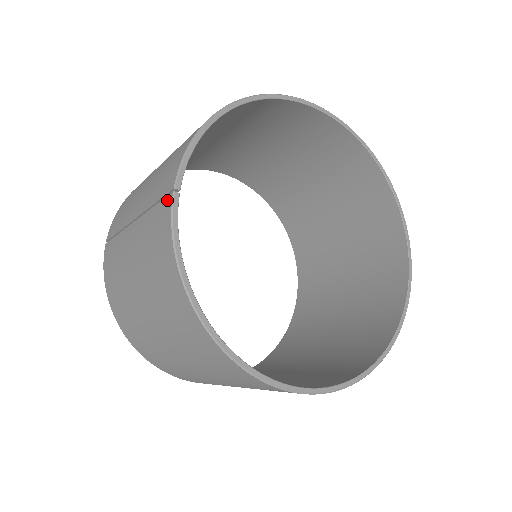
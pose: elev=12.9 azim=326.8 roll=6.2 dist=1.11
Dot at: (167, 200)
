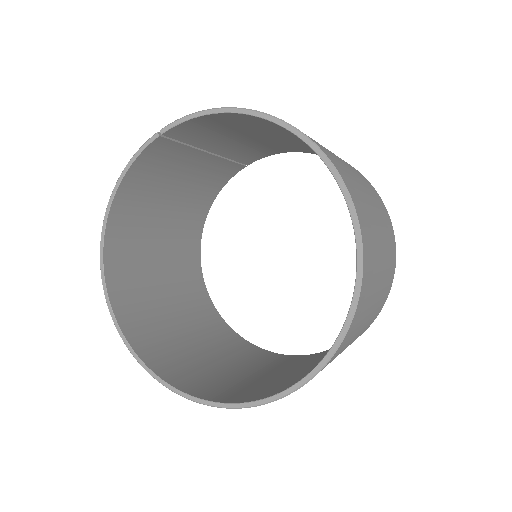
Dot at: occluded
